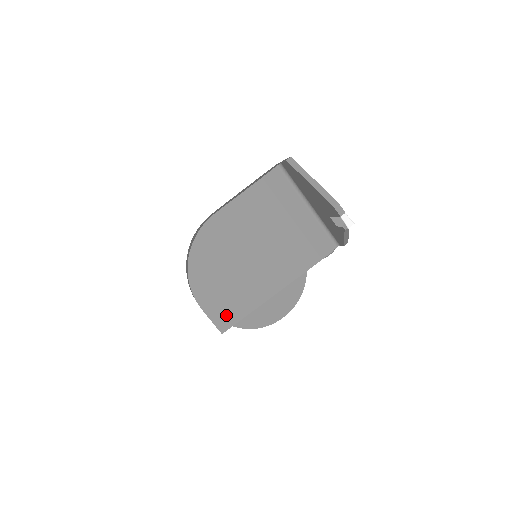
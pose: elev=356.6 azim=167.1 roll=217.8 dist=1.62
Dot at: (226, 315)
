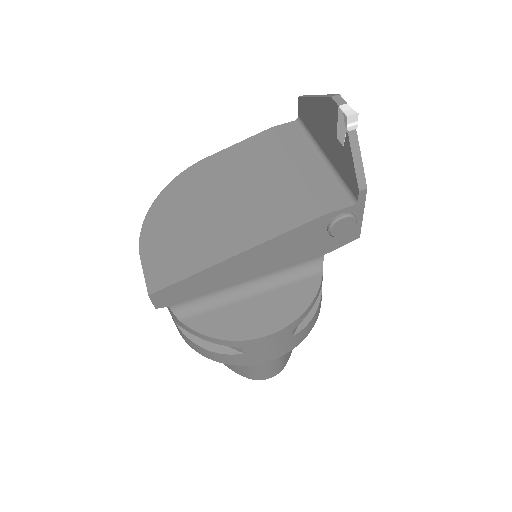
Dot at: (166, 270)
